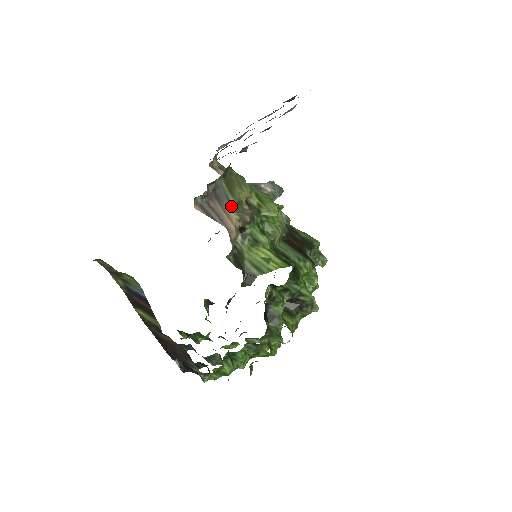
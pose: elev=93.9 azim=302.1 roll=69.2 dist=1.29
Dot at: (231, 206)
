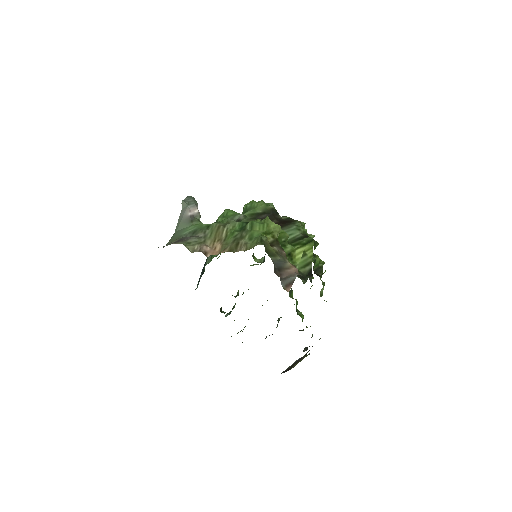
Dot at: (283, 261)
